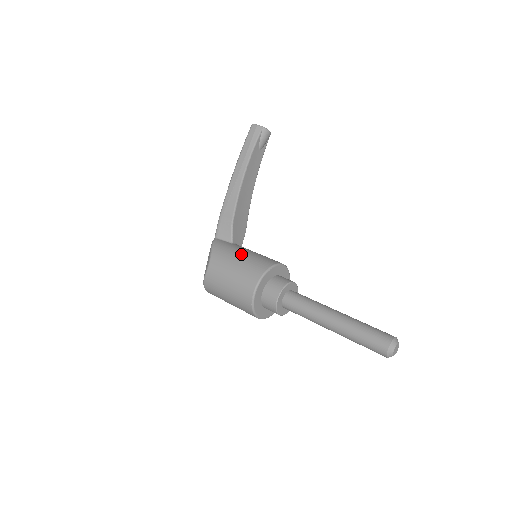
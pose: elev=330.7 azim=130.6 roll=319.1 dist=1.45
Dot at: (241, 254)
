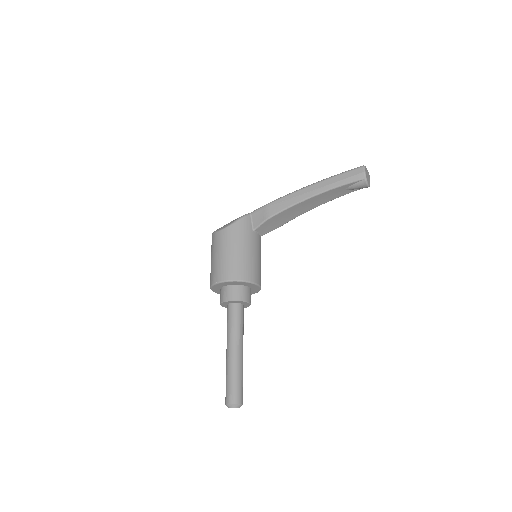
Dot at: (243, 249)
